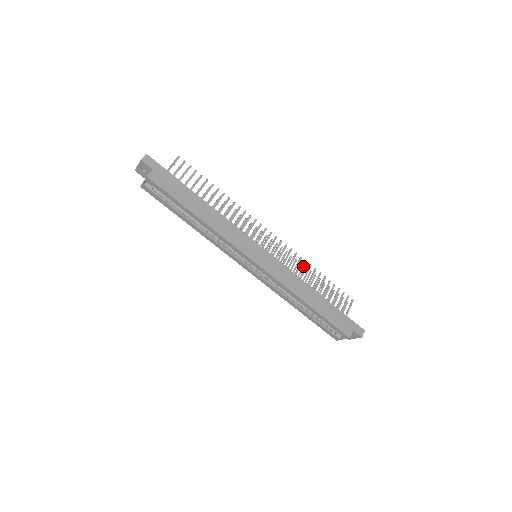
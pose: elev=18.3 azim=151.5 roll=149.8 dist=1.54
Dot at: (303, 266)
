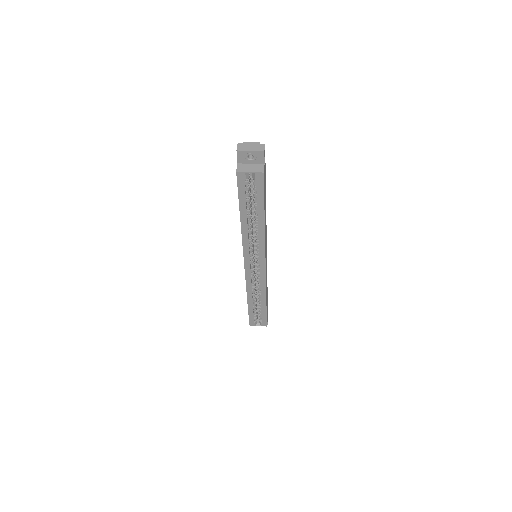
Dot at: occluded
